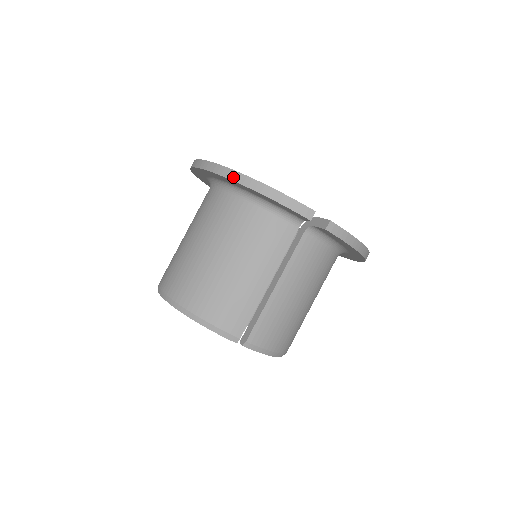
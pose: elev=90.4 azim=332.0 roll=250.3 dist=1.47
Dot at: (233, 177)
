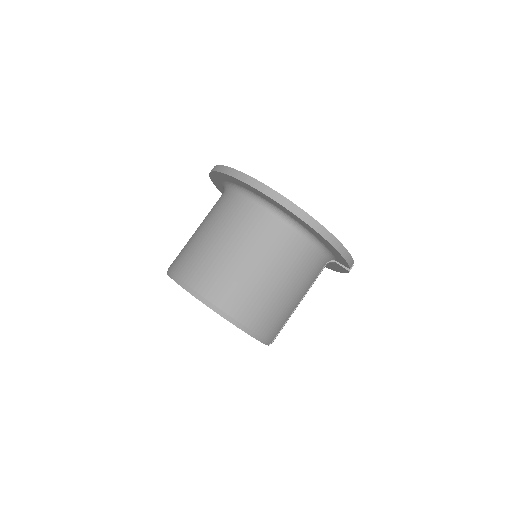
Dot at: (325, 236)
